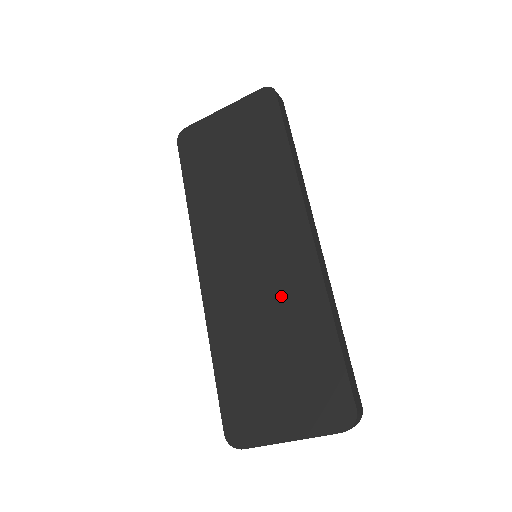
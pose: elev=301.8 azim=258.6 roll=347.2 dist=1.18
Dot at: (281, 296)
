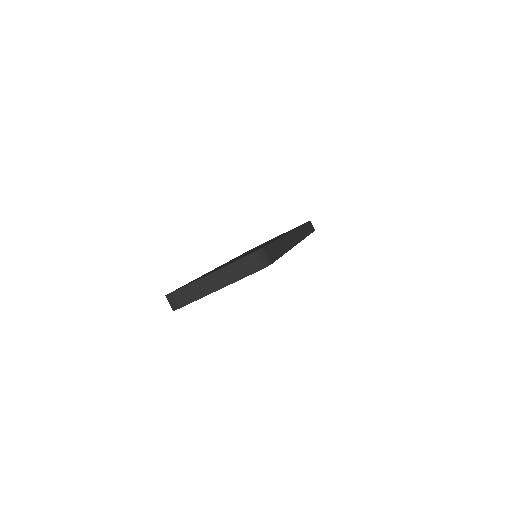
Dot at: occluded
